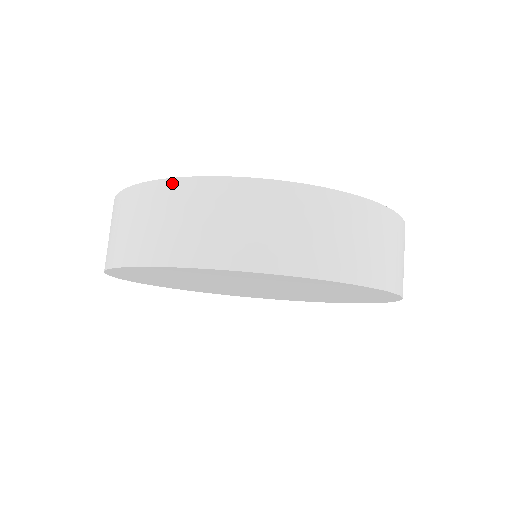
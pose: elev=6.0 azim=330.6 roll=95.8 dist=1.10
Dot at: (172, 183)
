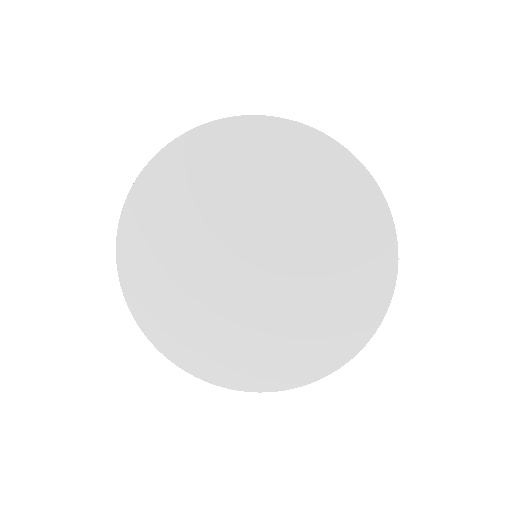
Dot at: occluded
